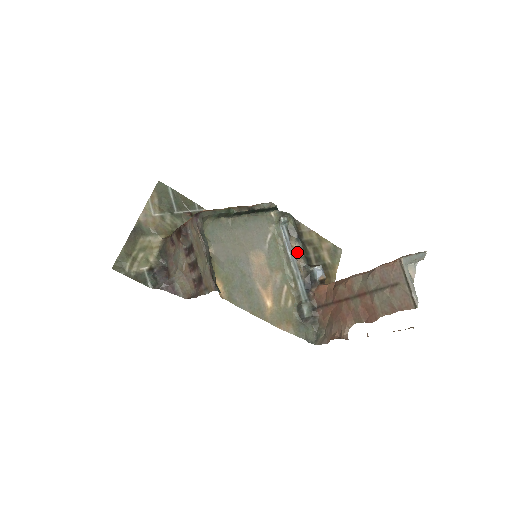
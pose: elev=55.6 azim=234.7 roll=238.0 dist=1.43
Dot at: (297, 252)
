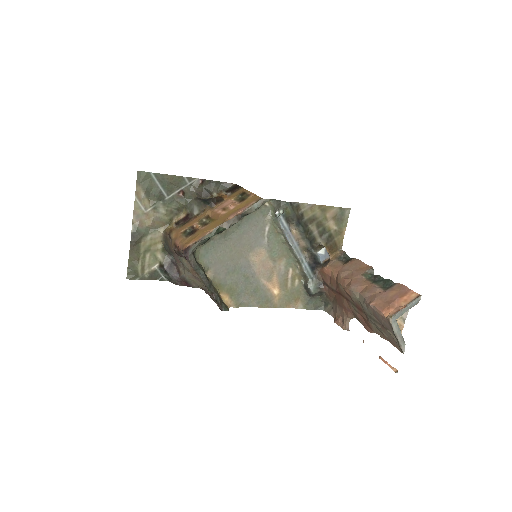
Dot at: (299, 236)
